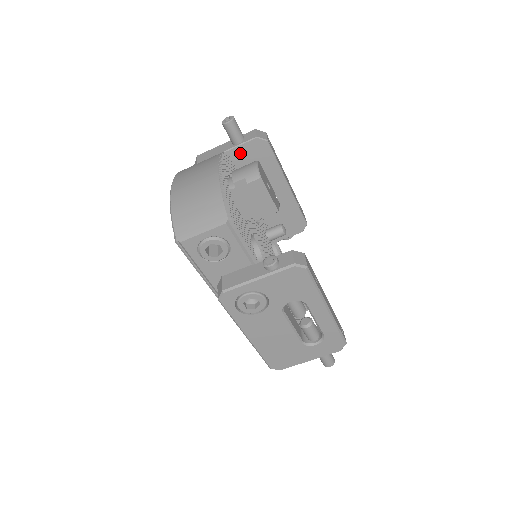
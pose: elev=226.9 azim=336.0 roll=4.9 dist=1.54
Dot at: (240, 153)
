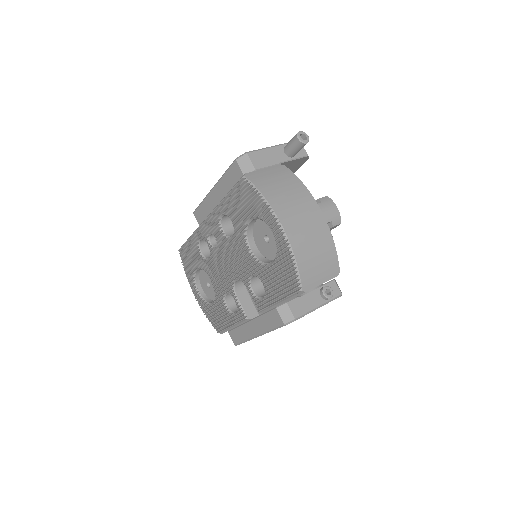
Dot at: (287, 164)
